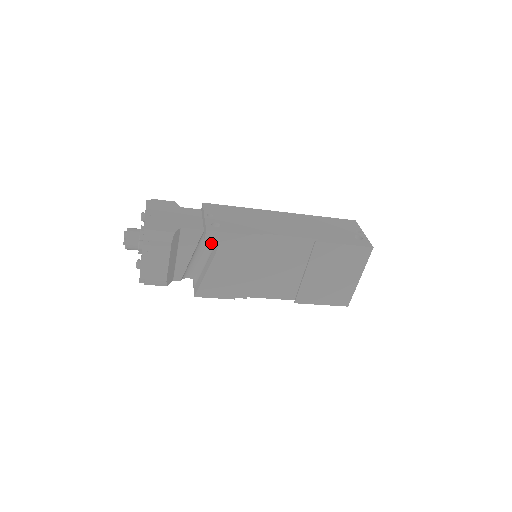
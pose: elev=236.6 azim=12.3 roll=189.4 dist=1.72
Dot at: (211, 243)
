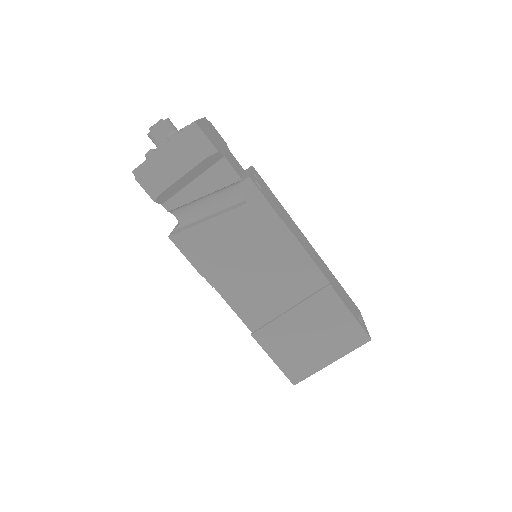
Dot at: (233, 201)
